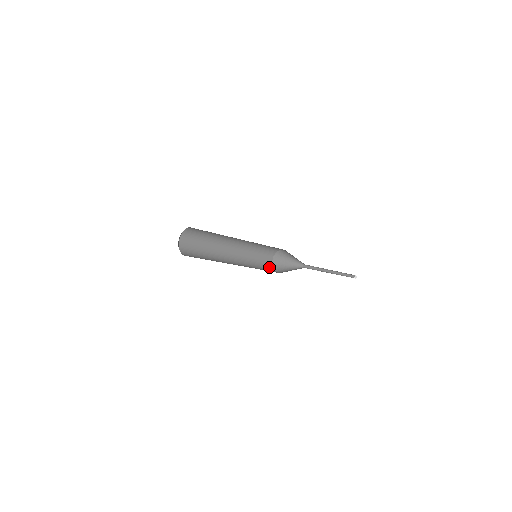
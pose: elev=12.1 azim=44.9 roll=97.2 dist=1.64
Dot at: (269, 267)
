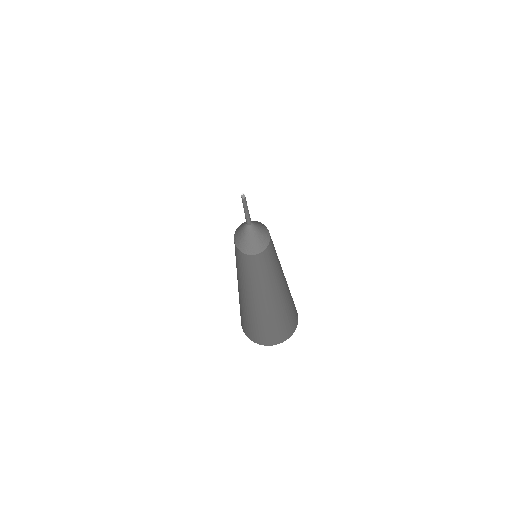
Dot at: (242, 255)
